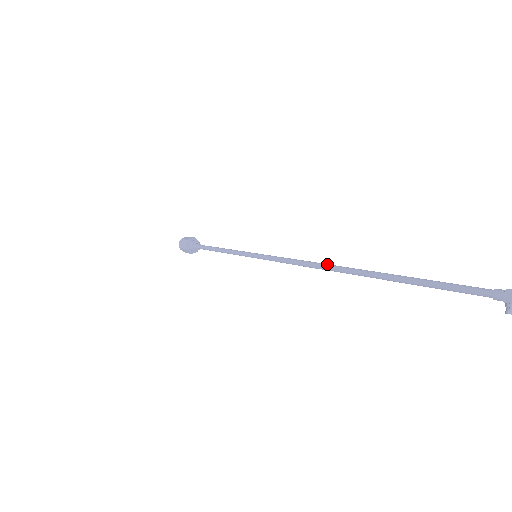
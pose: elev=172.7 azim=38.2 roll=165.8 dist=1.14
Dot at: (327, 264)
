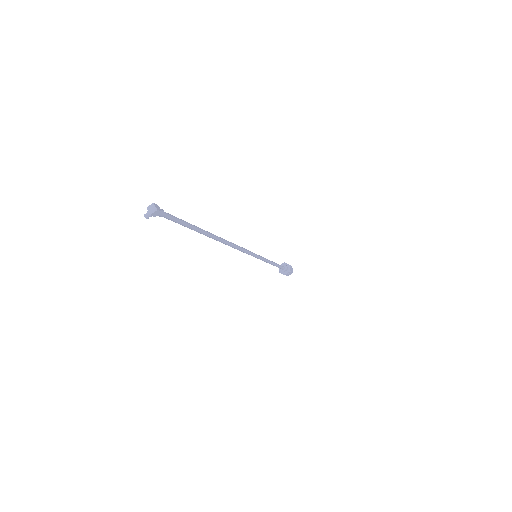
Dot at: occluded
